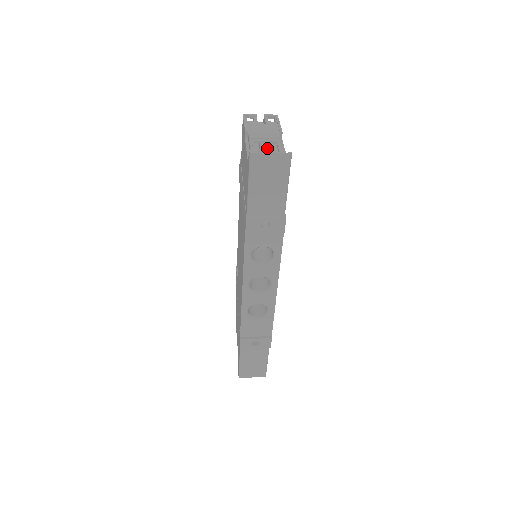
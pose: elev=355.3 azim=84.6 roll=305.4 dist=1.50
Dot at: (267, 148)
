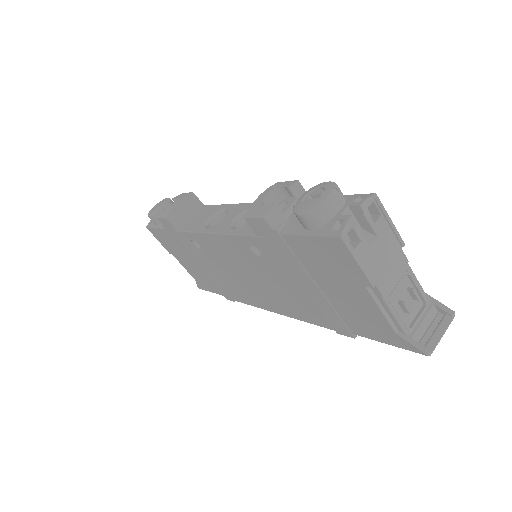
Dot at: (405, 295)
